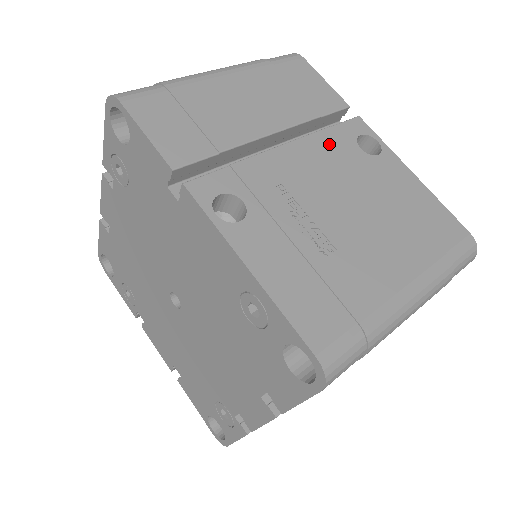
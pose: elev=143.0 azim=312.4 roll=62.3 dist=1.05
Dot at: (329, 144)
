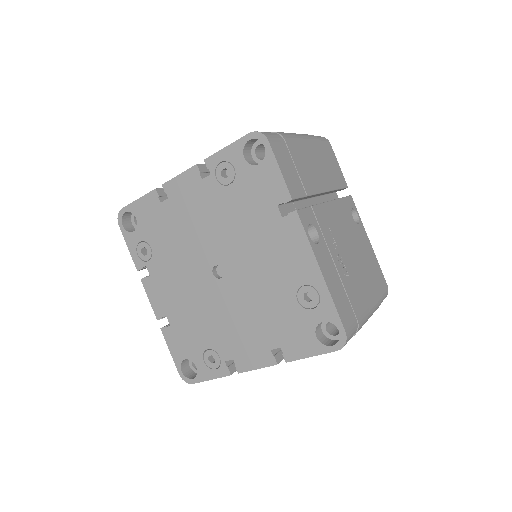
Dot at: (343, 209)
